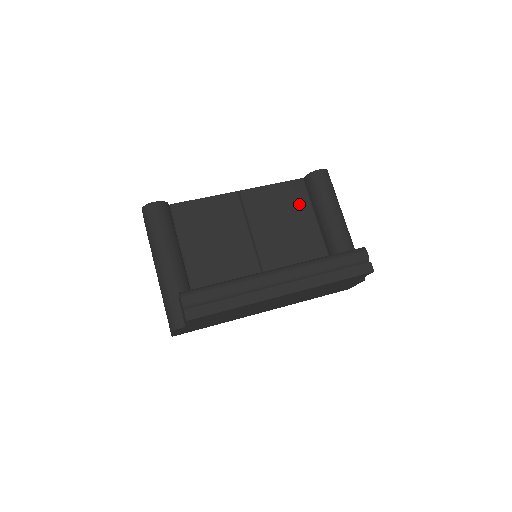
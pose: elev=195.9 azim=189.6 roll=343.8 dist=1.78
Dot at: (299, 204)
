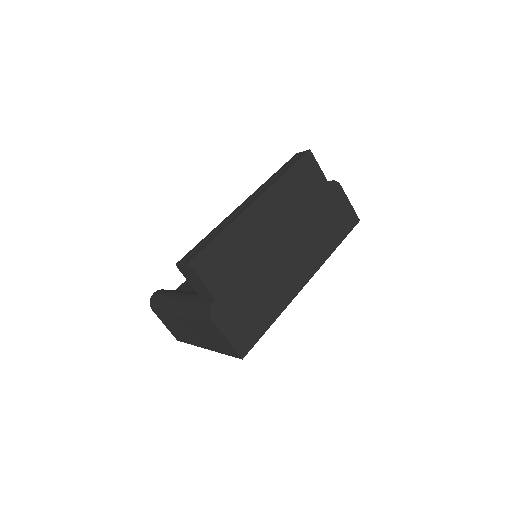
Dot at: occluded
